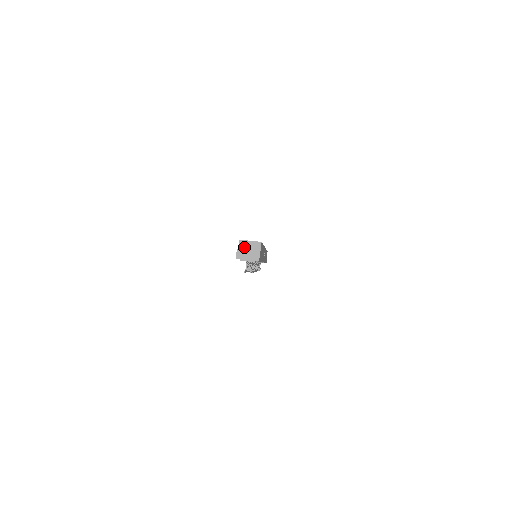
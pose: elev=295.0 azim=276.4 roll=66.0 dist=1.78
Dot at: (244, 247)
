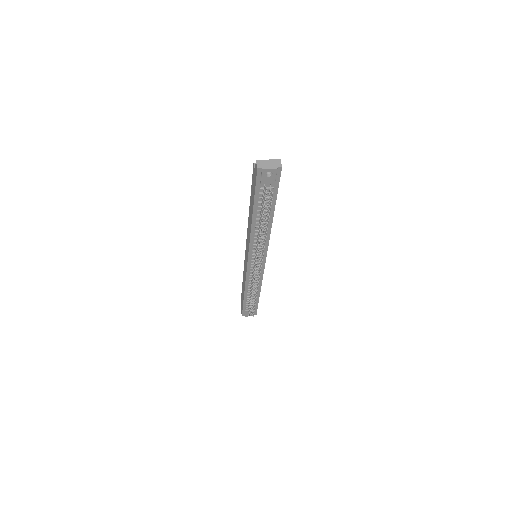
Dot at: occluded
